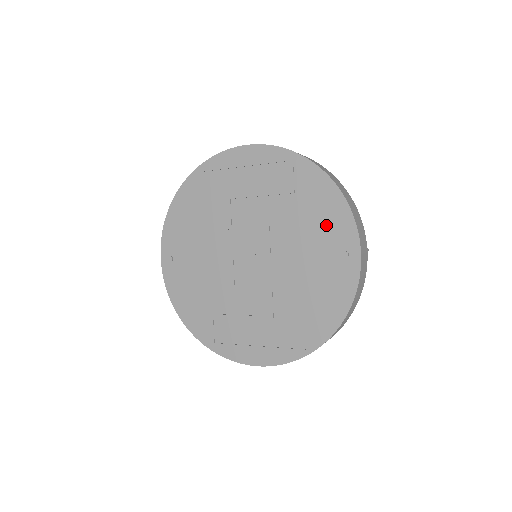
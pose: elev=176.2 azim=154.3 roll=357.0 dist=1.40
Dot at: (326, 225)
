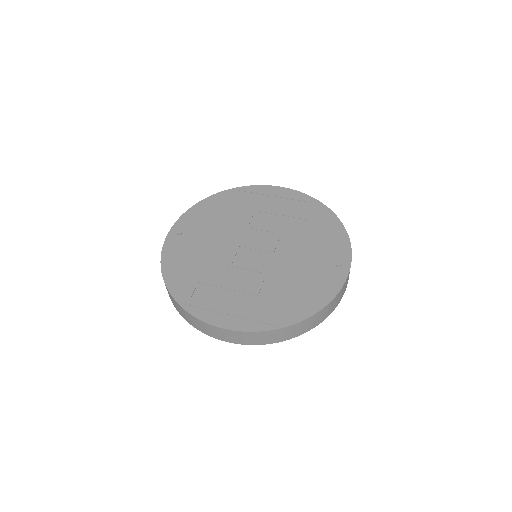
Dot at: (328, 244)
